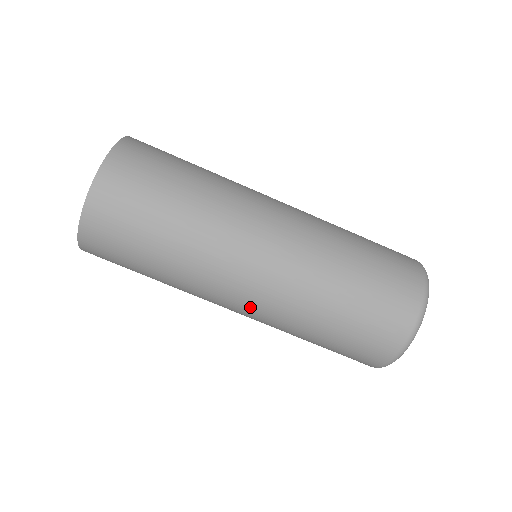
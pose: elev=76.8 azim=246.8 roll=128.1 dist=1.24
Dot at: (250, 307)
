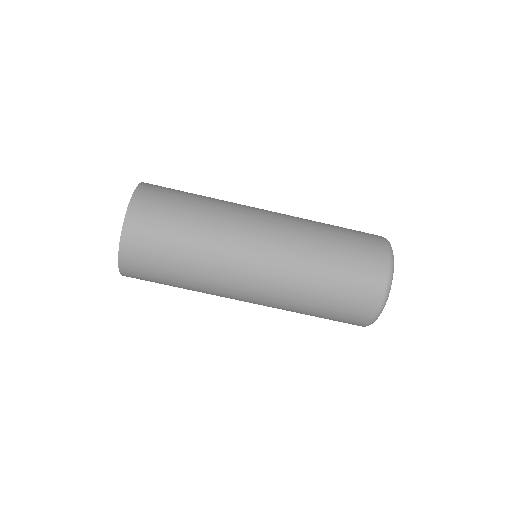
Dot at: (268, 254)
